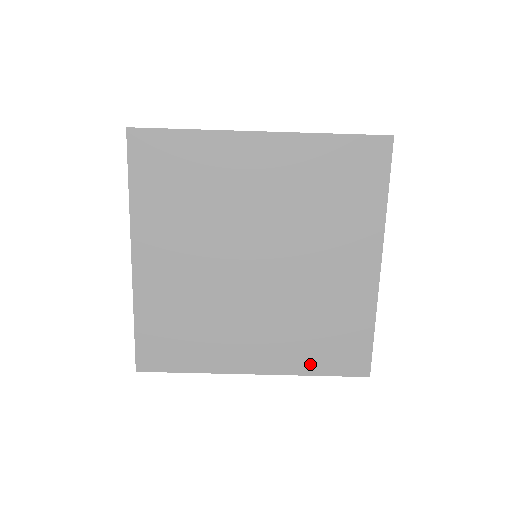
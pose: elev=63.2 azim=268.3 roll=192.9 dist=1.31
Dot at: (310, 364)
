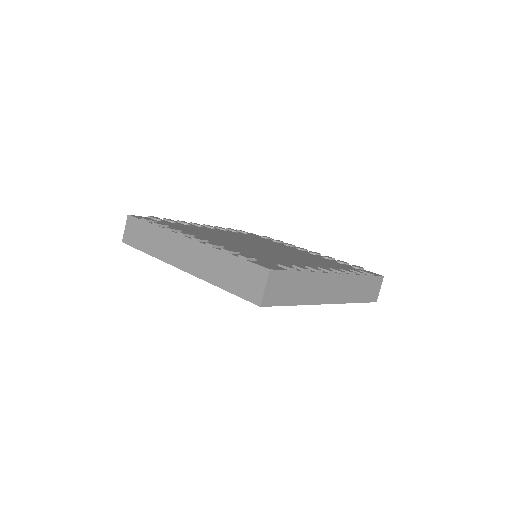
Dot at: occluded
